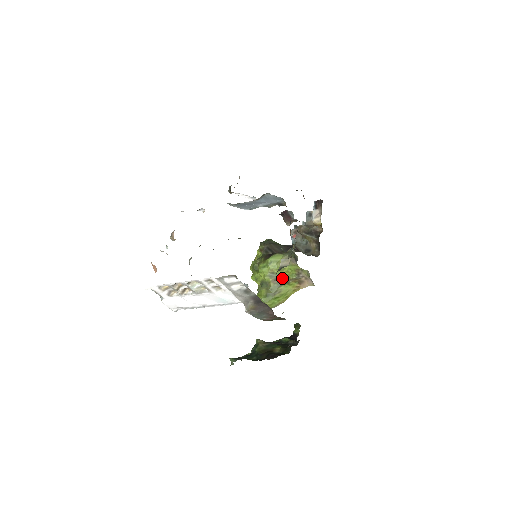
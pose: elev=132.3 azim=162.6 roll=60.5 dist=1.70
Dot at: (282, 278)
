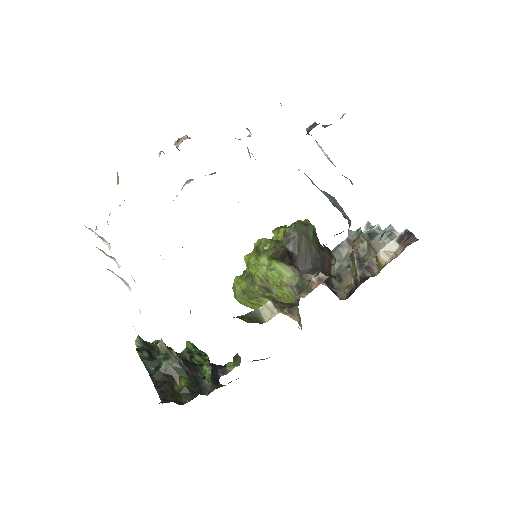
Dot at: (273, 293)
